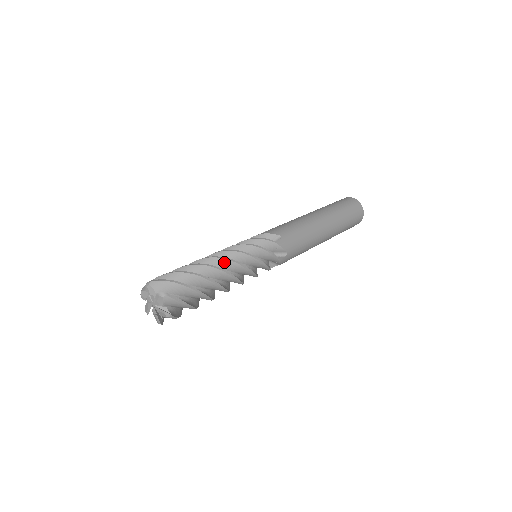
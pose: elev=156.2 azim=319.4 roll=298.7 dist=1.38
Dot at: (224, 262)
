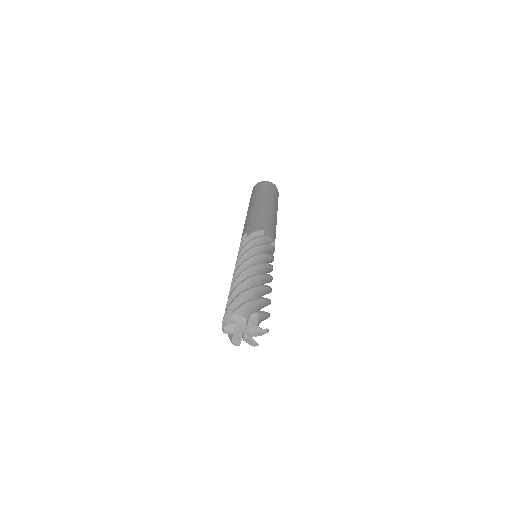
Dot at: (269, 280)
